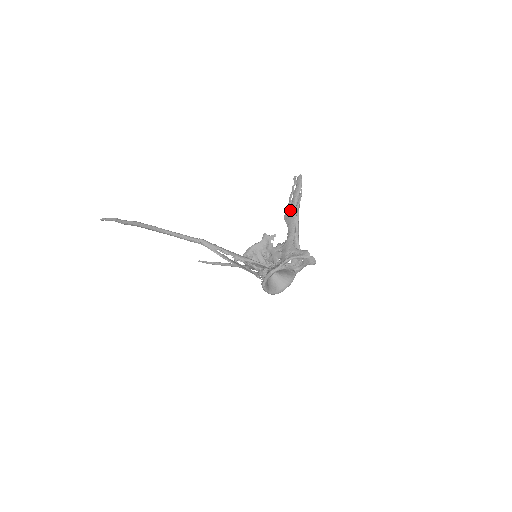
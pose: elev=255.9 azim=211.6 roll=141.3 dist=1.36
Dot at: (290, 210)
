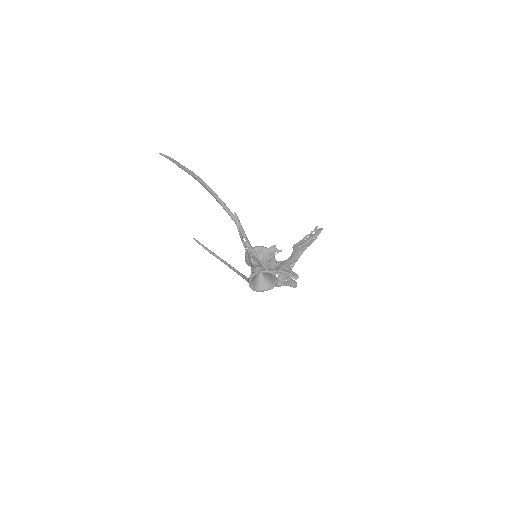
Dot at: (301, 244)
